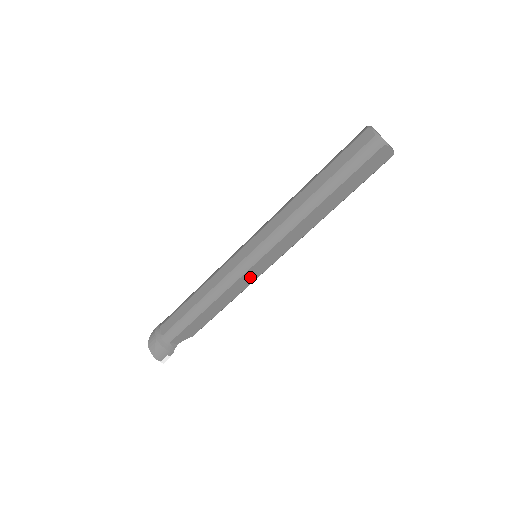
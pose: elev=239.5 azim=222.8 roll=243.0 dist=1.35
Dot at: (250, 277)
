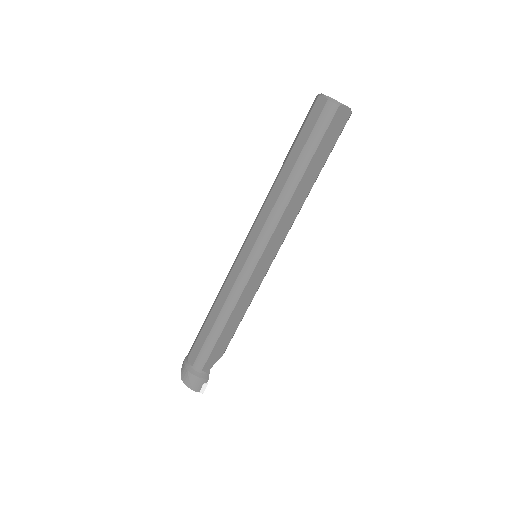
Dot at: (257, 278)
